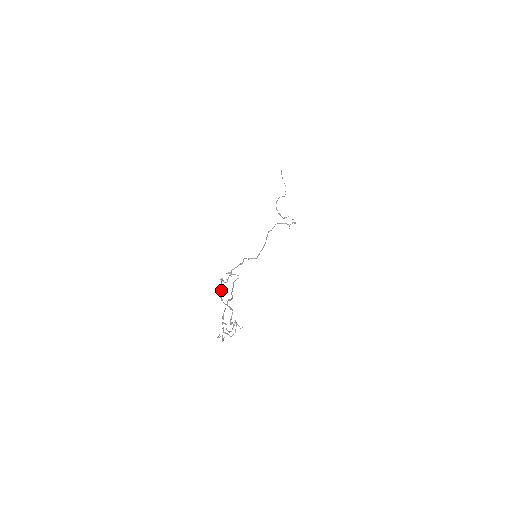
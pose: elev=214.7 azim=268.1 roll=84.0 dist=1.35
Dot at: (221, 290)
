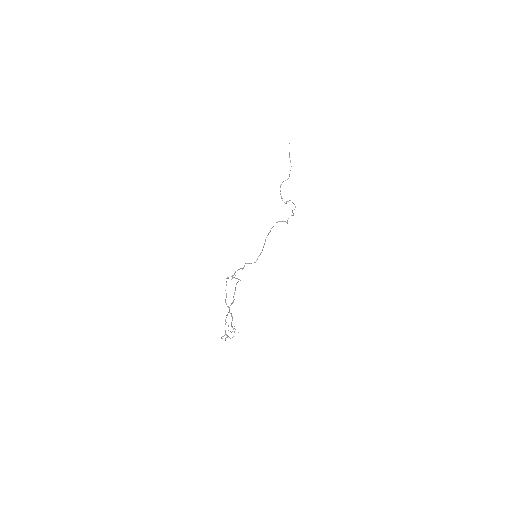
Dot at: (226, 293)
